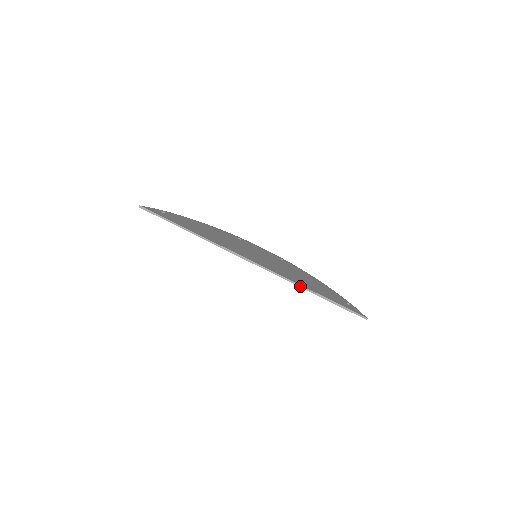
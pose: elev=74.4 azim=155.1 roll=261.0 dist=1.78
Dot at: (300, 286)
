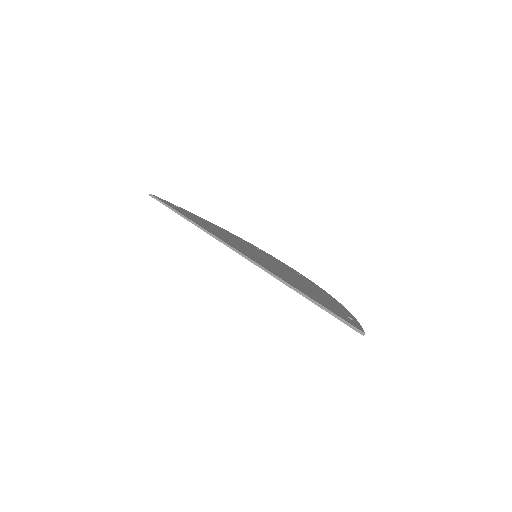
Dot at: (282, 281)
